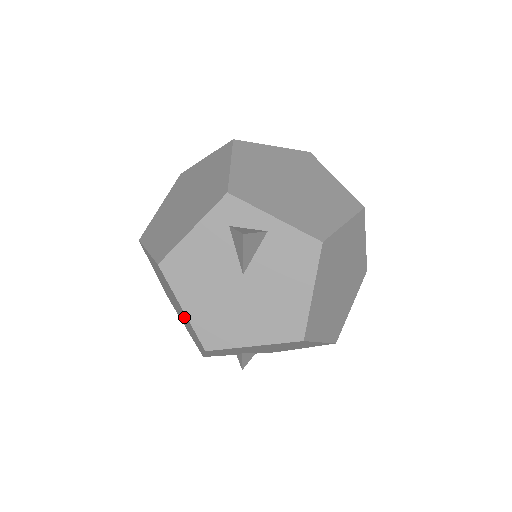
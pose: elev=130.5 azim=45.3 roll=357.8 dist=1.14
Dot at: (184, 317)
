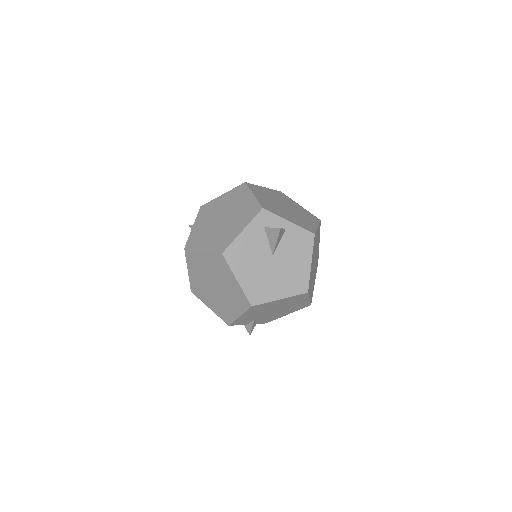
Dot at: (229, 291)
